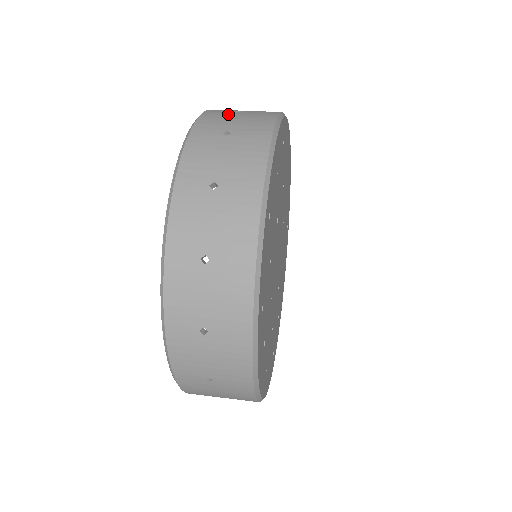
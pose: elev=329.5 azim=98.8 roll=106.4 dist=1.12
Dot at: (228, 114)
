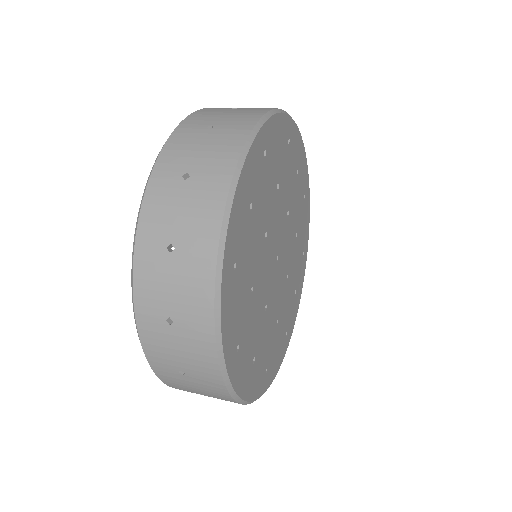
Dot at: occluded
